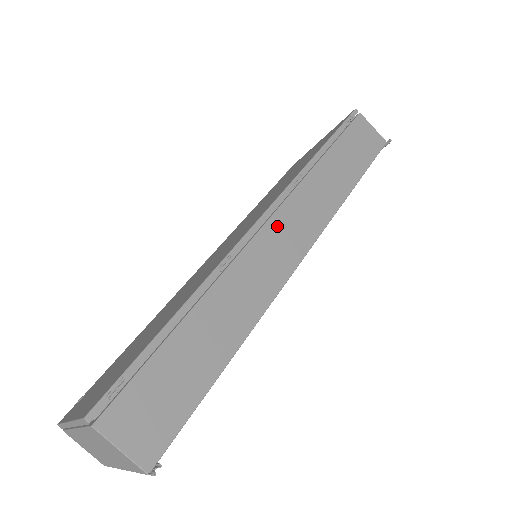
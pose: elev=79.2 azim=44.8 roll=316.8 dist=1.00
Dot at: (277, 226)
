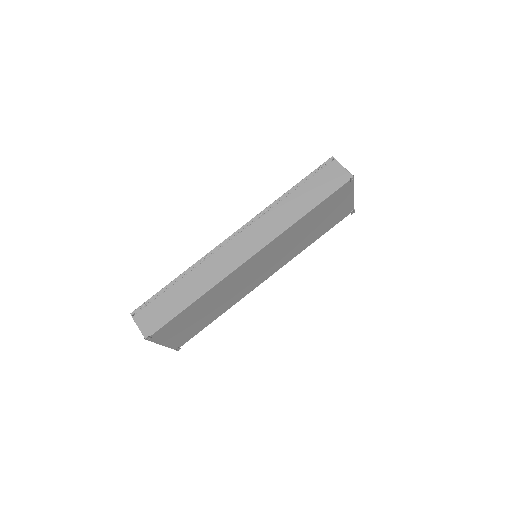
Dot at: (239, 240)
